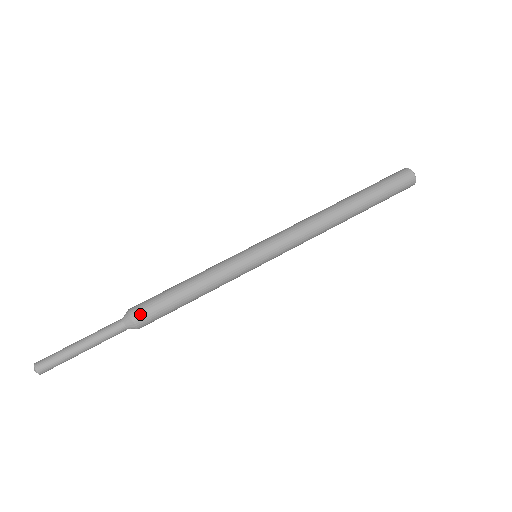
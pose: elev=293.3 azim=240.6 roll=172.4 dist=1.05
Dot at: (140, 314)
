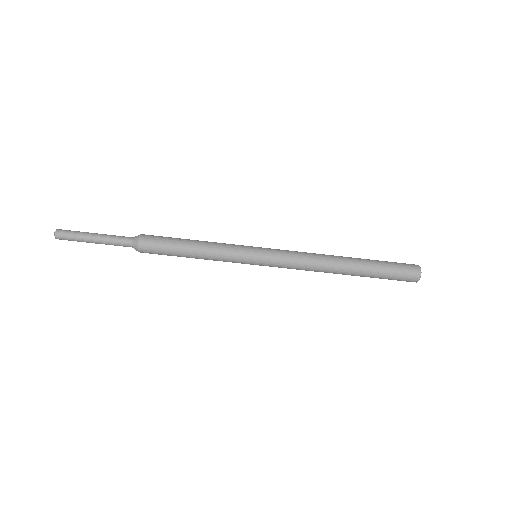
Dot at: occluded
